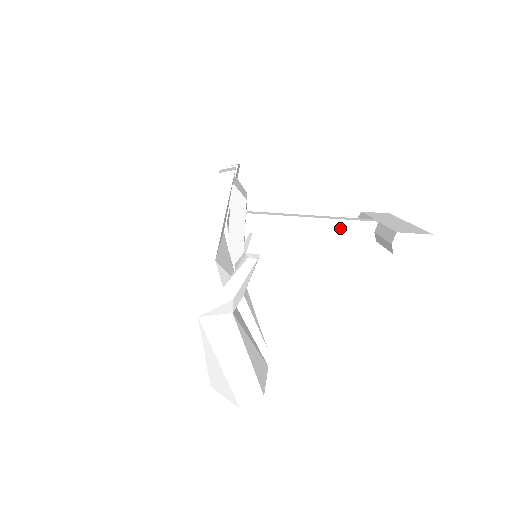
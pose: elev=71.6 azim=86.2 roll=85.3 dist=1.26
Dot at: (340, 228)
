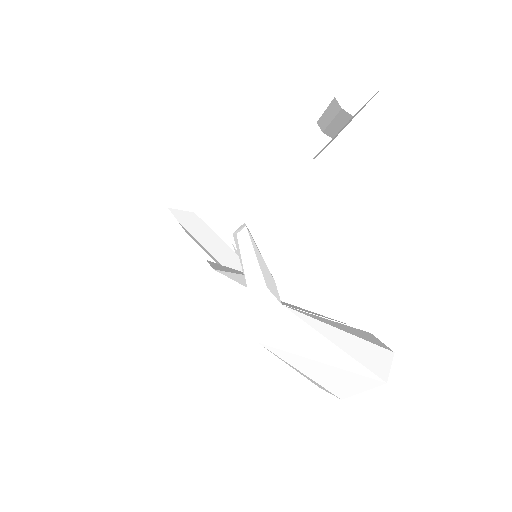
Dot at: (293, 159)
